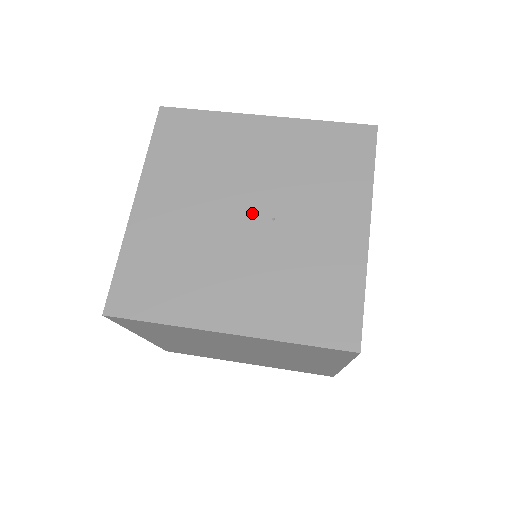
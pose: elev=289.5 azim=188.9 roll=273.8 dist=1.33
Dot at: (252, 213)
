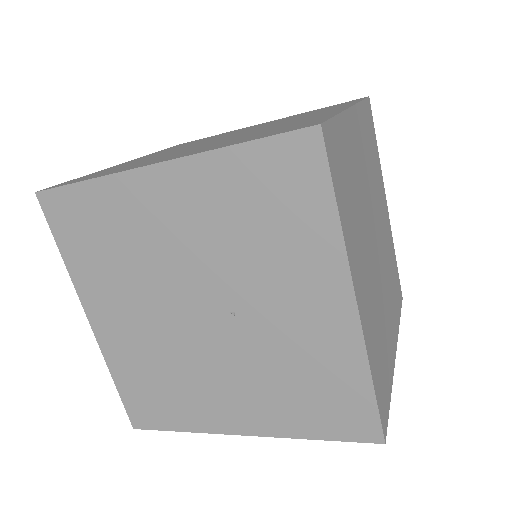
Dot at: (207, 311)
